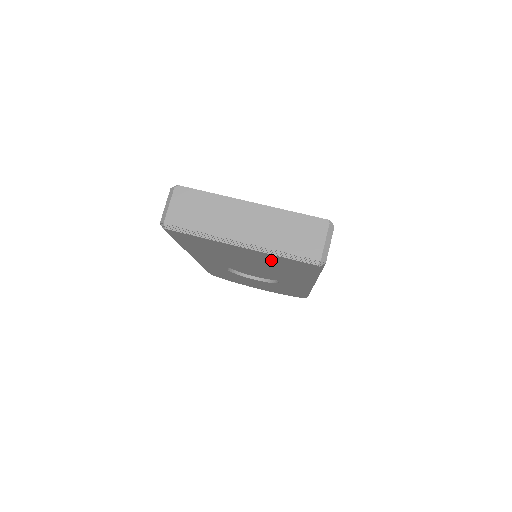
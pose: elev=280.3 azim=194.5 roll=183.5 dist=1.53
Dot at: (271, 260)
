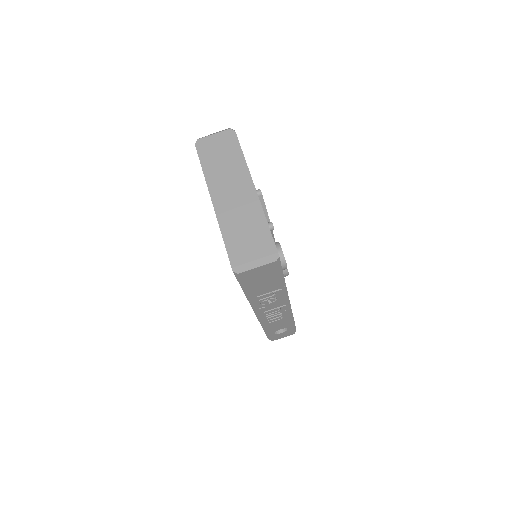
Dot at: occluded
